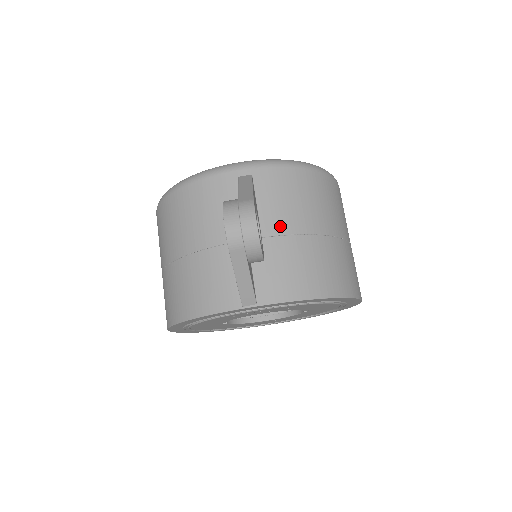
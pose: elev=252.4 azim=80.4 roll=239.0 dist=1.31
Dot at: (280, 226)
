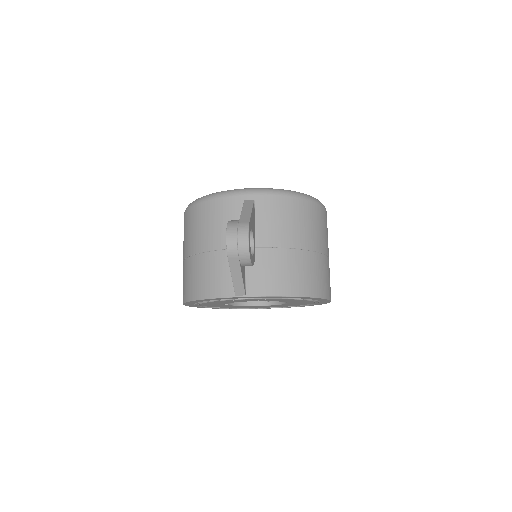
Dot at: (270, 240)
